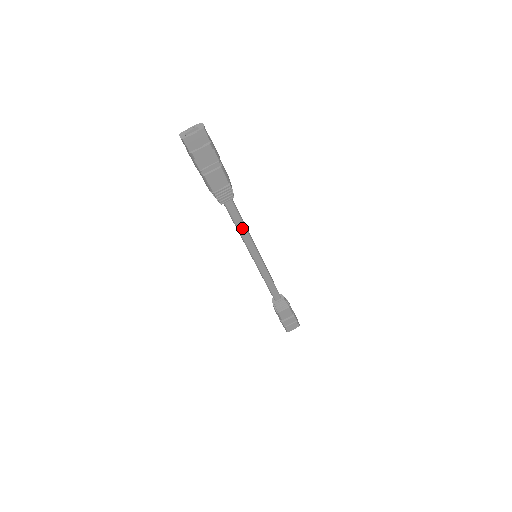
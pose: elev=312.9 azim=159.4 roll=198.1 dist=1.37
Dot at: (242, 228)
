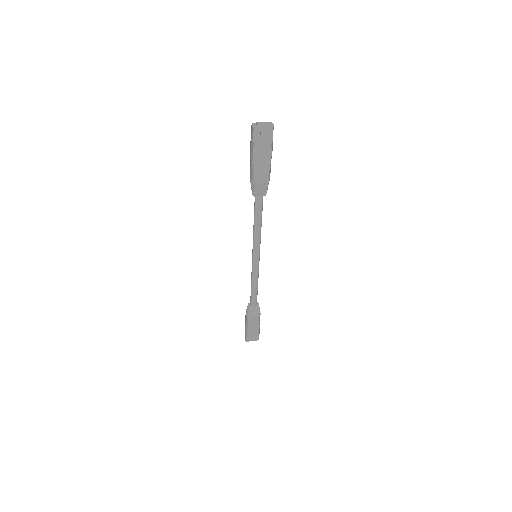
Dot at: (258, 225)
